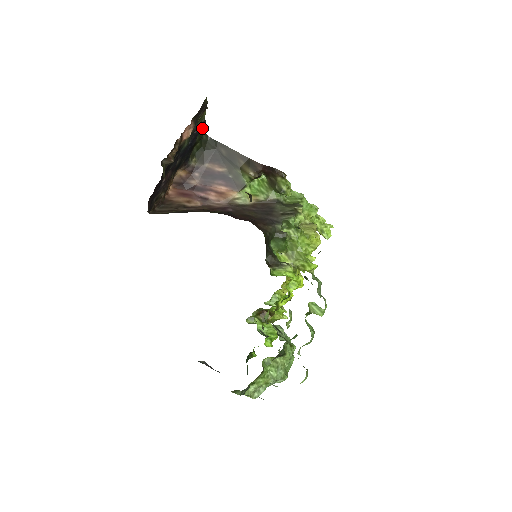
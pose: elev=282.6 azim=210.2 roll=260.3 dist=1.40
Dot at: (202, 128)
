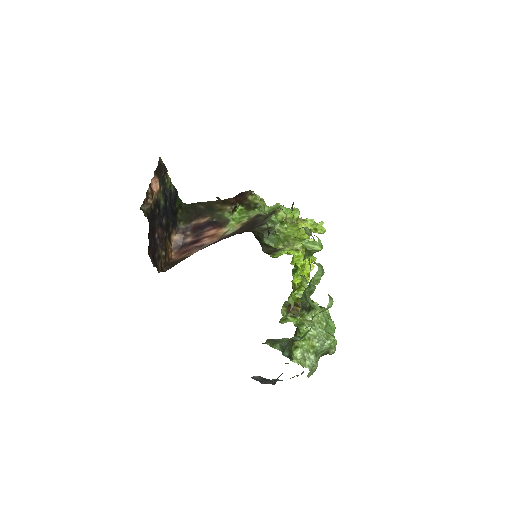
Dot at: (175, 194)
